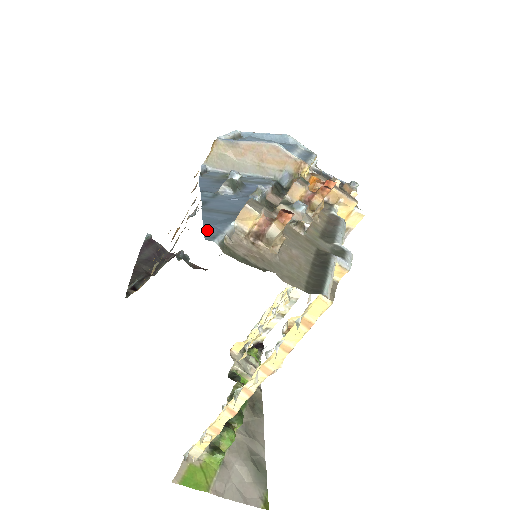
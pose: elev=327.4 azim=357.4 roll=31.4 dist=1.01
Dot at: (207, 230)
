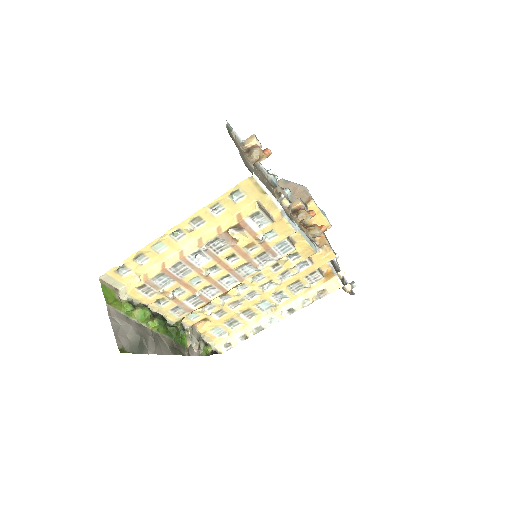
Dot at: occluded
